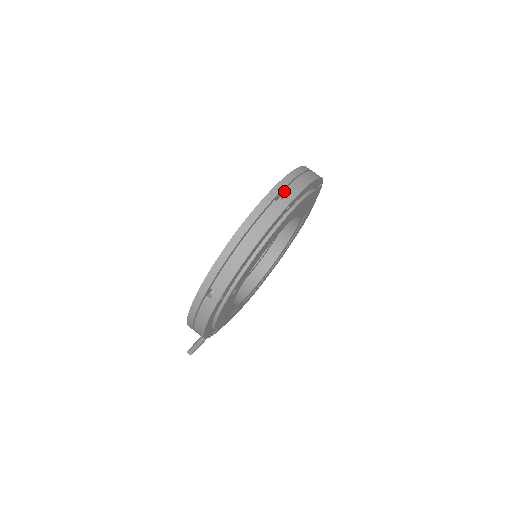
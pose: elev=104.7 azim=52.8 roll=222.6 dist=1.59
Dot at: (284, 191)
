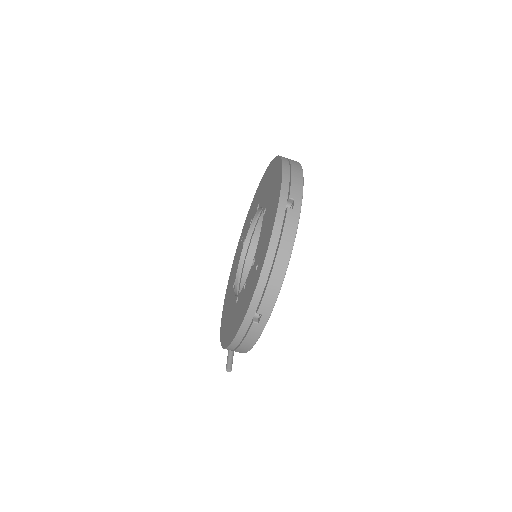
Dot at: (290, 195)
